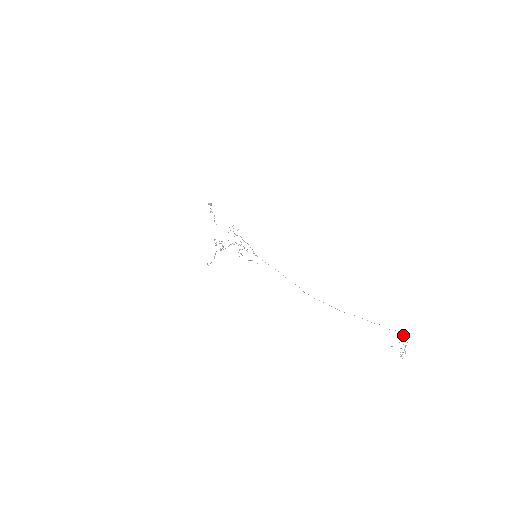
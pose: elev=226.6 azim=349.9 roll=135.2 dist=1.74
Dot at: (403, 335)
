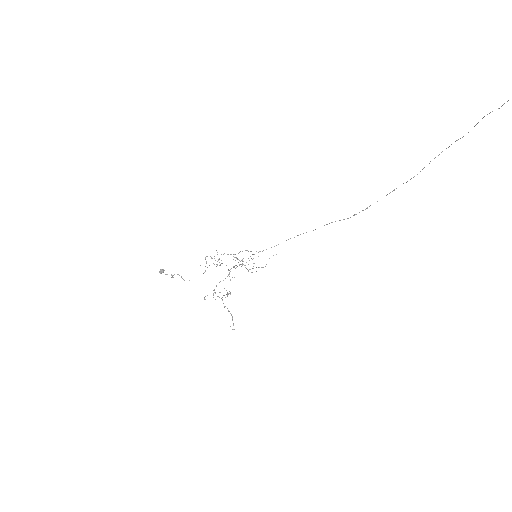
Dot at: out of frame
